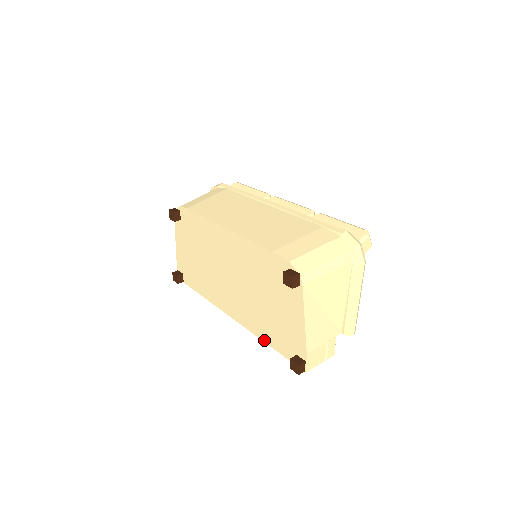
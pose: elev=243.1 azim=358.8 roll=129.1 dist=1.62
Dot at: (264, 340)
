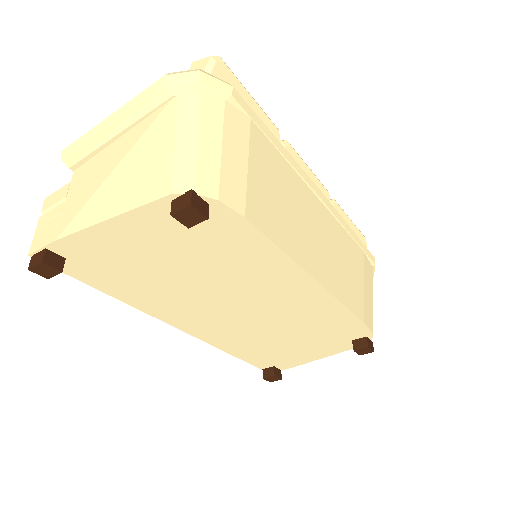
Dot at: (231, 353)
